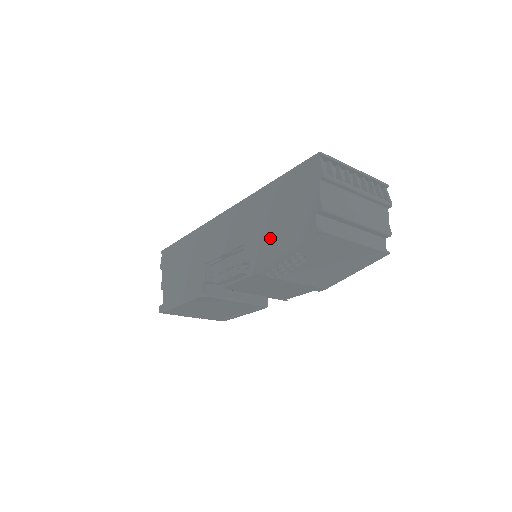
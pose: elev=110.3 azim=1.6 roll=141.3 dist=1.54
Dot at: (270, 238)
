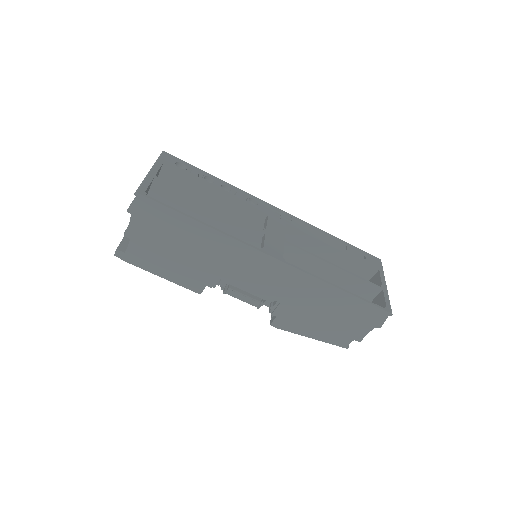
Dot at: (308, 321)
